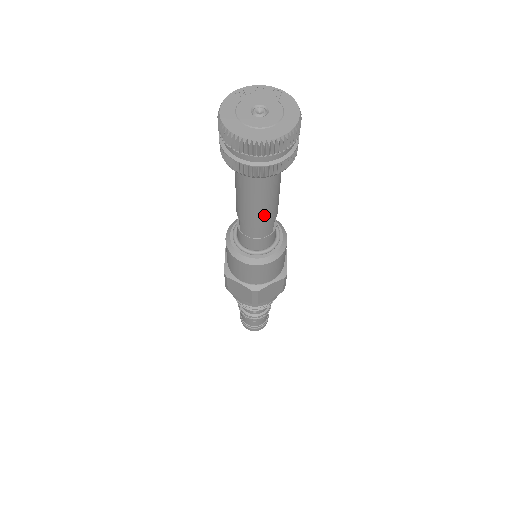
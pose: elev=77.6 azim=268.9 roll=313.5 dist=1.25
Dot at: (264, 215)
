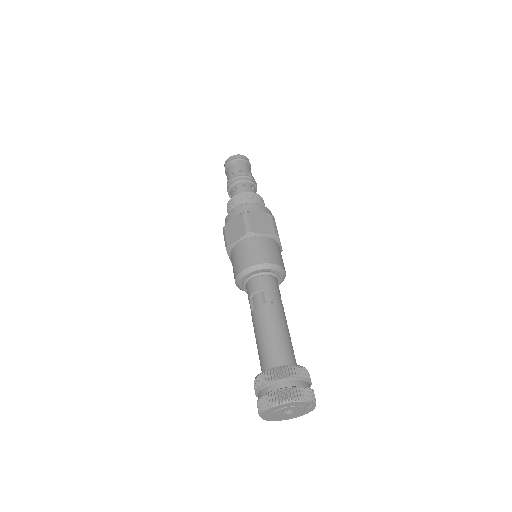
Dot at: occluded
